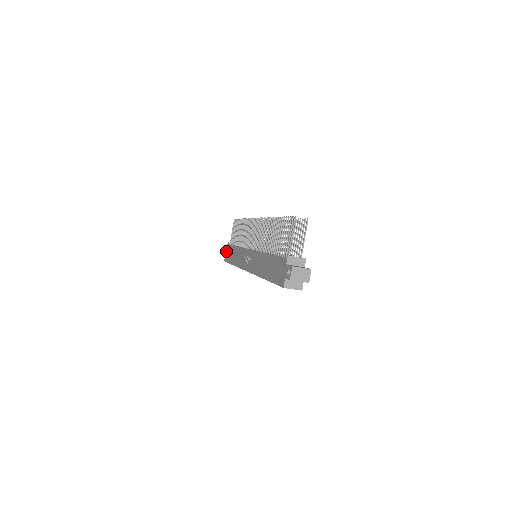
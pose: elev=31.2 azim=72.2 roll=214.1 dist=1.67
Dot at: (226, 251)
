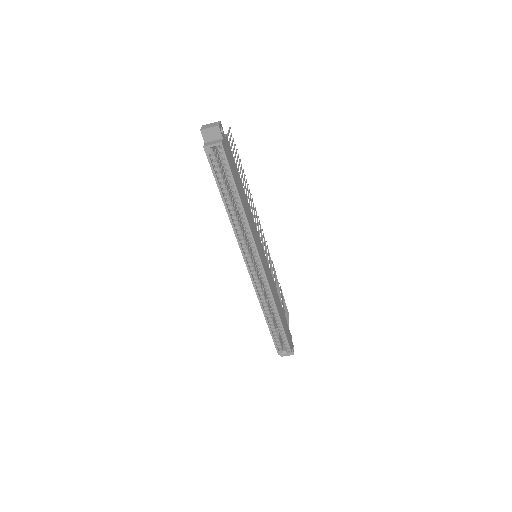
Dot at: occluded
